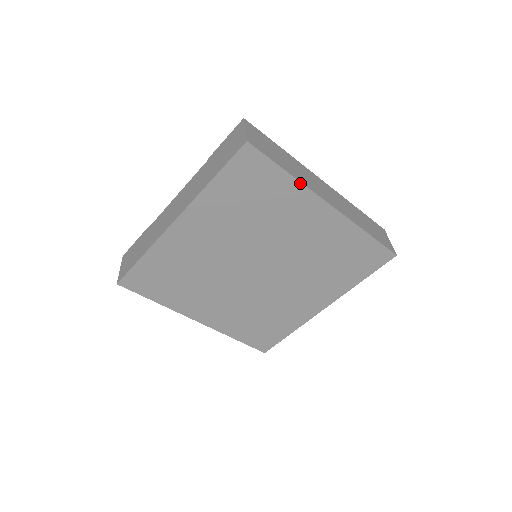
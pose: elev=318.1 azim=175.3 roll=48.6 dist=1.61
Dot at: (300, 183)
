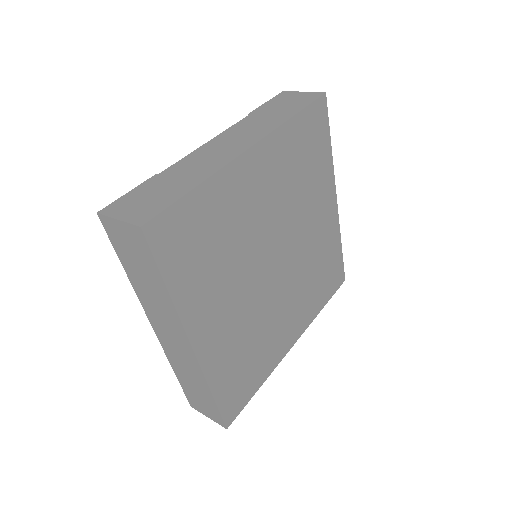
Dot at: (332, 162)
